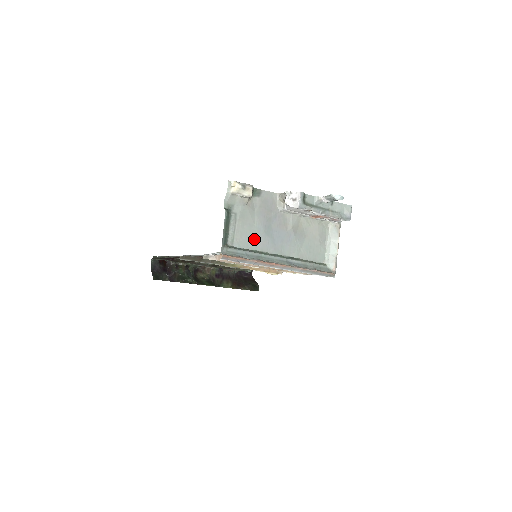
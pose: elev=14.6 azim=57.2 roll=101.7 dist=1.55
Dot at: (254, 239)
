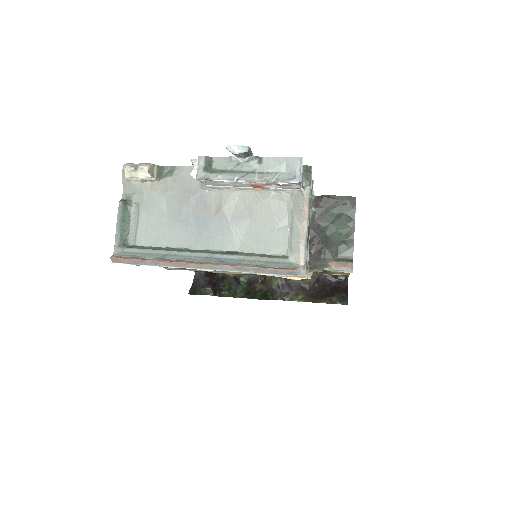
Dot at: (166, 233)
